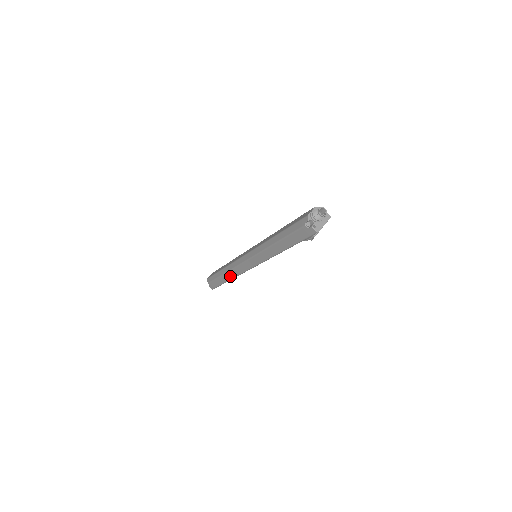
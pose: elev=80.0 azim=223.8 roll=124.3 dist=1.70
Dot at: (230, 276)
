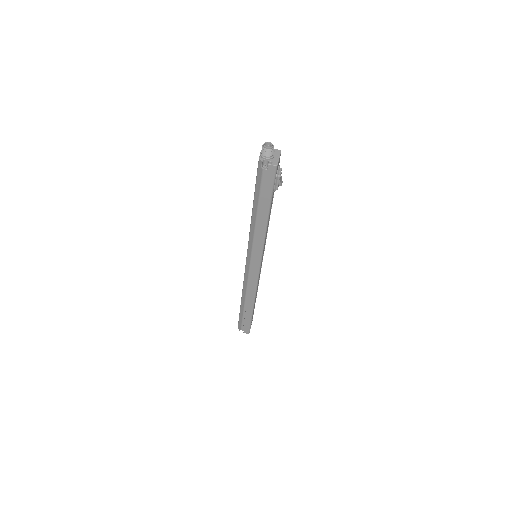
Dot at: (250, 299)
